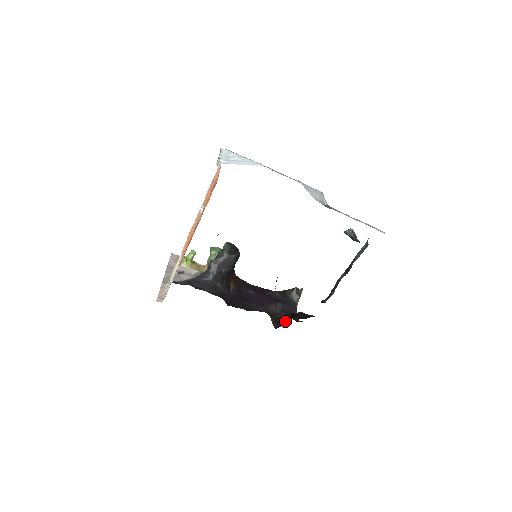
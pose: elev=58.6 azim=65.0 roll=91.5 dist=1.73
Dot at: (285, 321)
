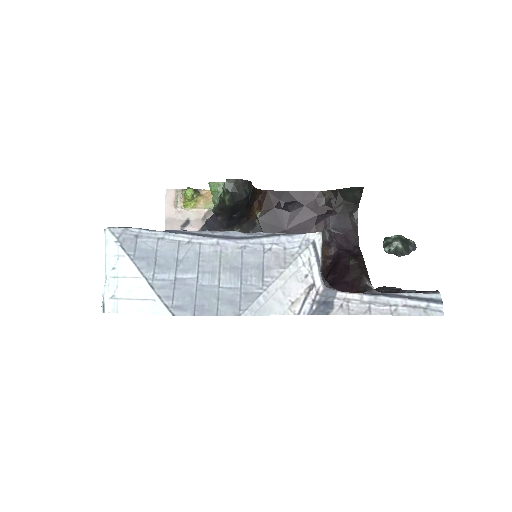
Dot at: (328, 281)
